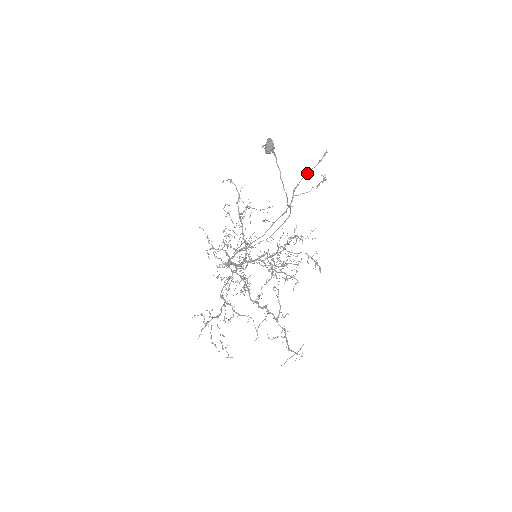
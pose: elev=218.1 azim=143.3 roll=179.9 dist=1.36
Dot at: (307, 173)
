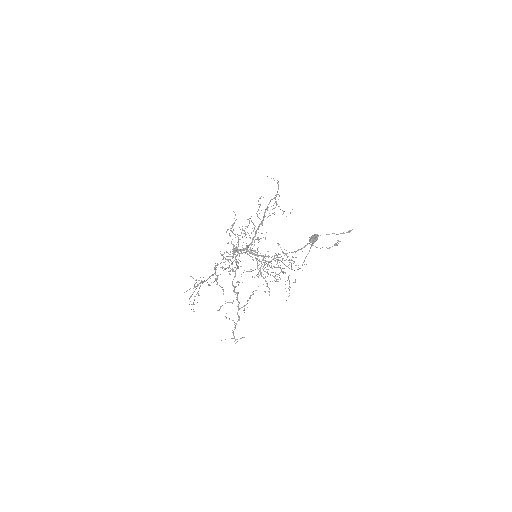
Dot at: (329, 234)
